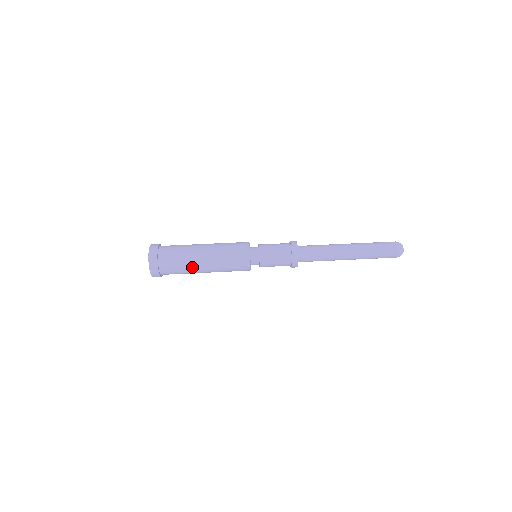
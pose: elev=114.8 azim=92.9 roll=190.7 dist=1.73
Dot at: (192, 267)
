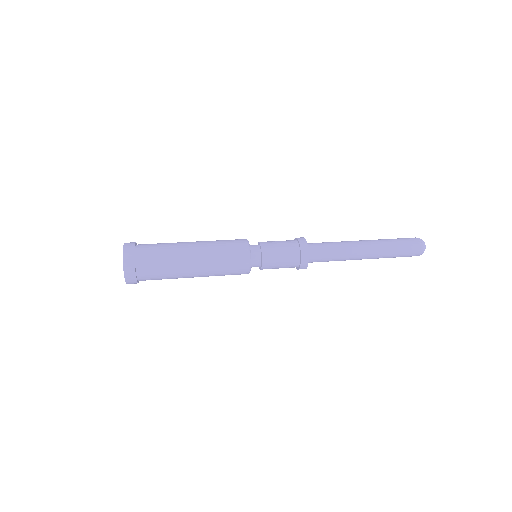
Dot at: (178, 255)
